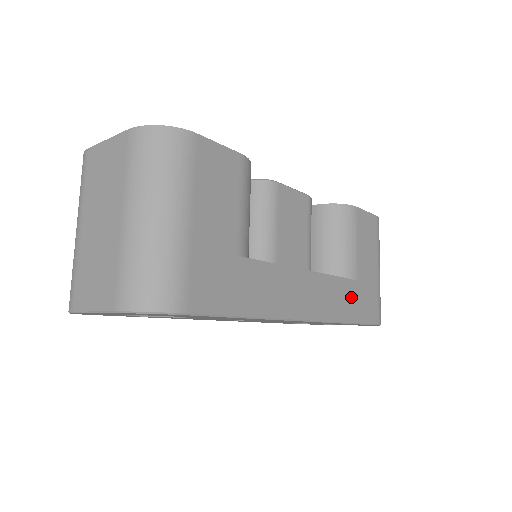
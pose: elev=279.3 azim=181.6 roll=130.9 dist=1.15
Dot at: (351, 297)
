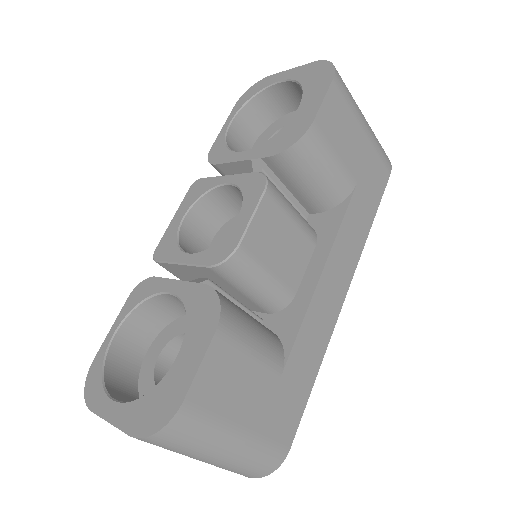
Dot at: (360, 208)
